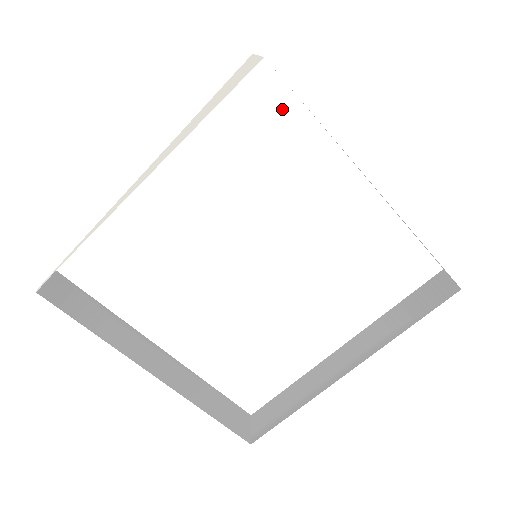
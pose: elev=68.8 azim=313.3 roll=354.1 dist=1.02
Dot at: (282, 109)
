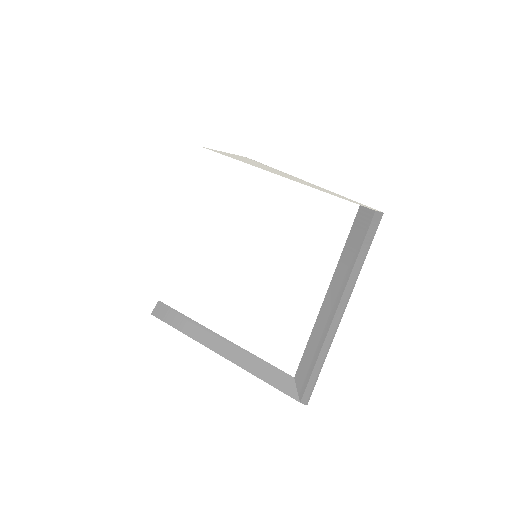
Dot at: (219, 164)
